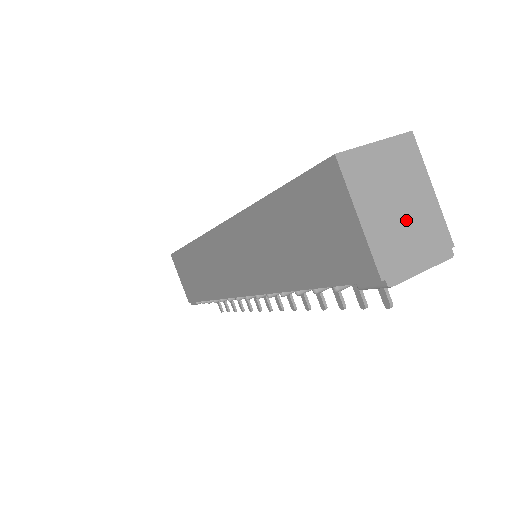
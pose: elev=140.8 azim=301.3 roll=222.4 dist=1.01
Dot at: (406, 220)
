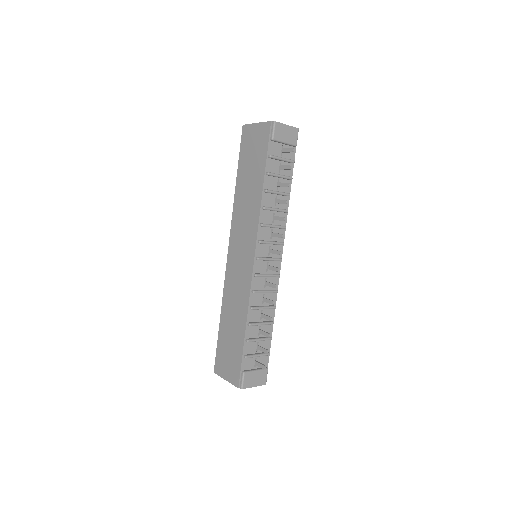
Dot at: occluded
